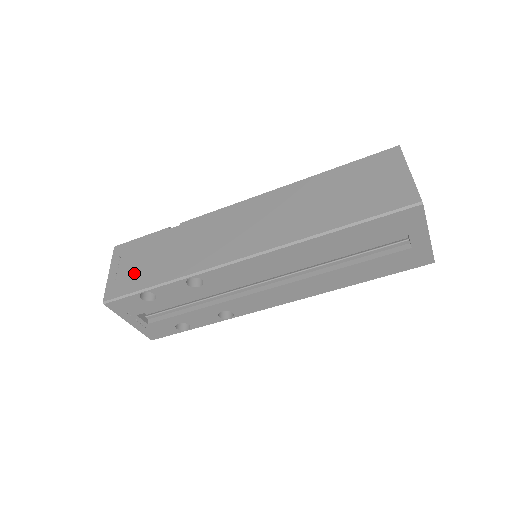
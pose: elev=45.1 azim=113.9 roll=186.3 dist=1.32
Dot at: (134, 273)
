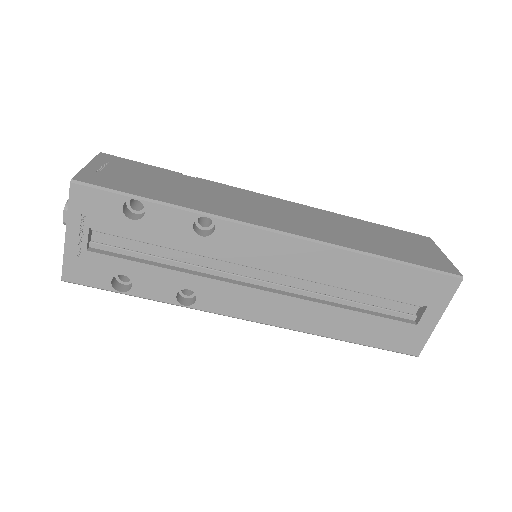
Dot at: (127, 180)
